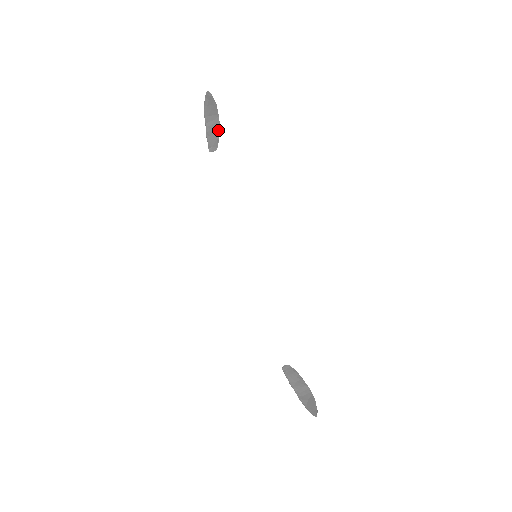
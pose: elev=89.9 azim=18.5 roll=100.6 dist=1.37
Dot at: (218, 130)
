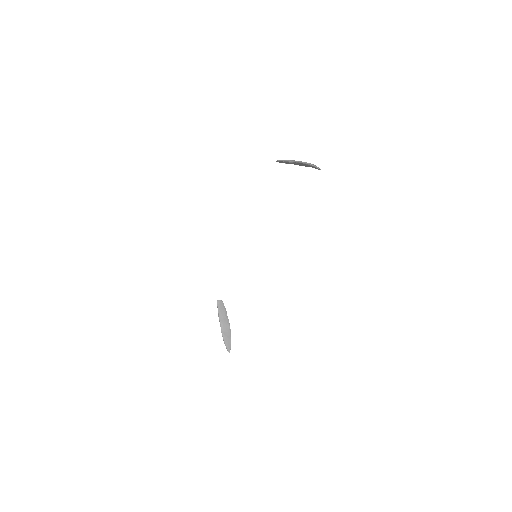
Dot at: occluded
